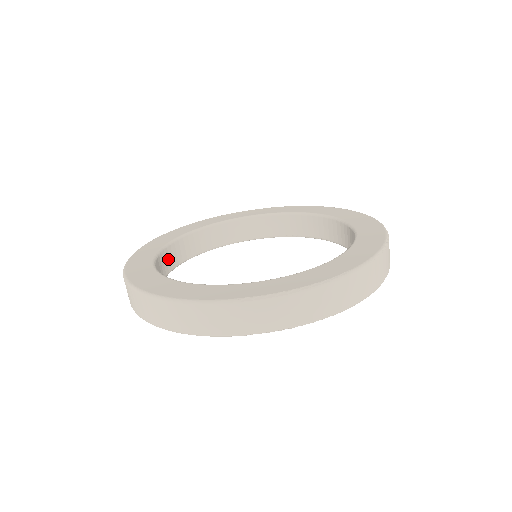
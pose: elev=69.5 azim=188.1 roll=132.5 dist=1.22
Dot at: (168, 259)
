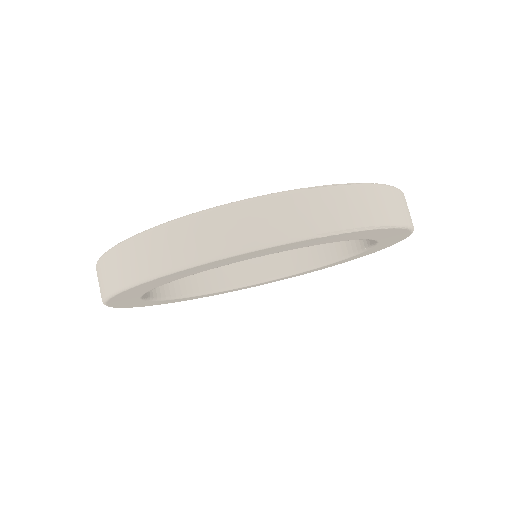
Dot at: occluded
